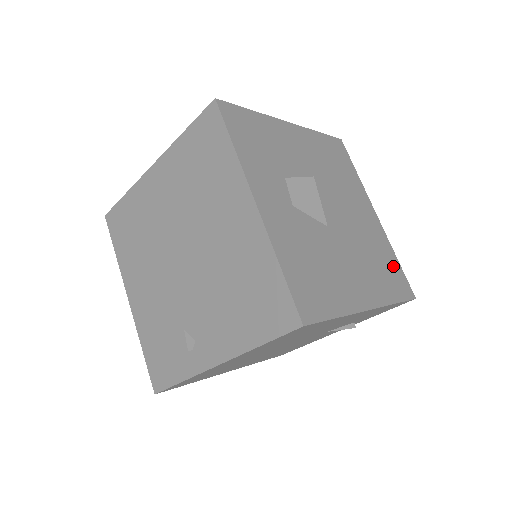
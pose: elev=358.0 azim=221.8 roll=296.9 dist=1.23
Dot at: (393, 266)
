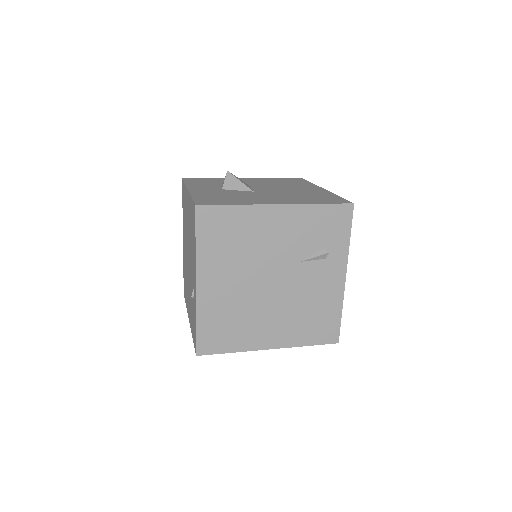
Dot at: (329, 198)
